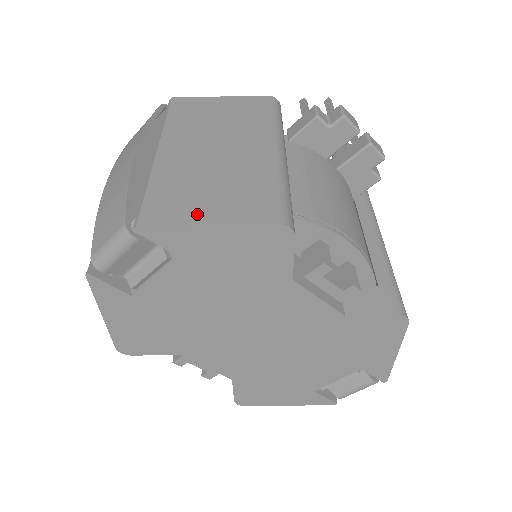
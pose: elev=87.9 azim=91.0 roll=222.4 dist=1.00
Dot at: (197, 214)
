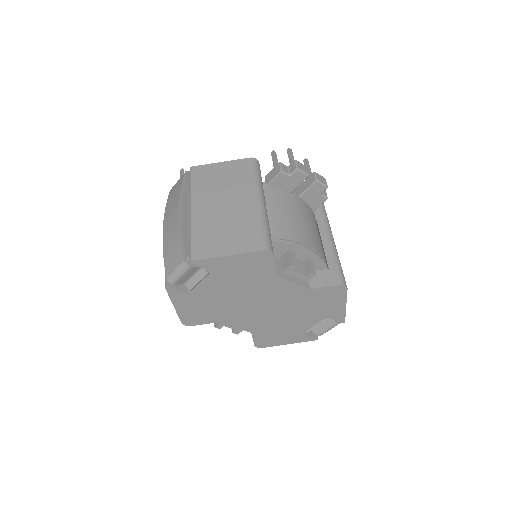
Dot at: (221, 250)
